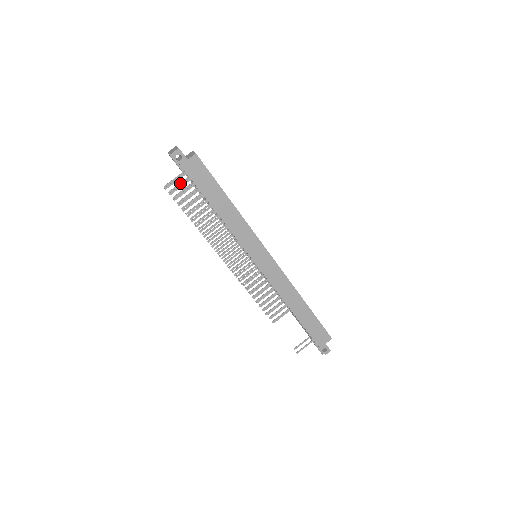
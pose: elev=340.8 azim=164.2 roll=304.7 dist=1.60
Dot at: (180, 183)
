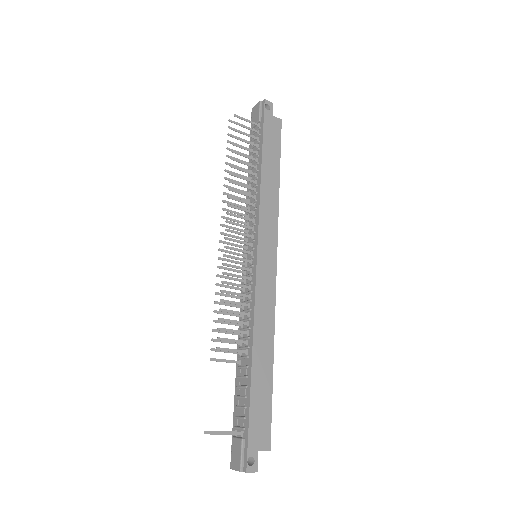
Dot at: occluded
